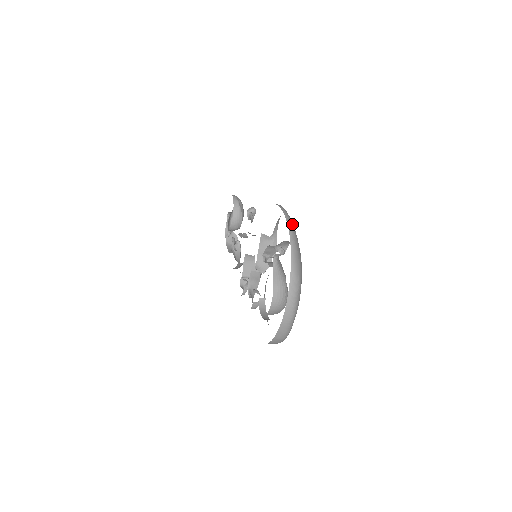
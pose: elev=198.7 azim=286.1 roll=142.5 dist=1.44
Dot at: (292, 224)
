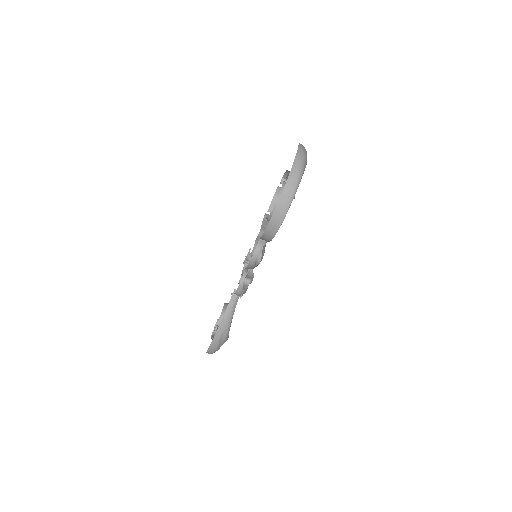
Dot at: occluded
